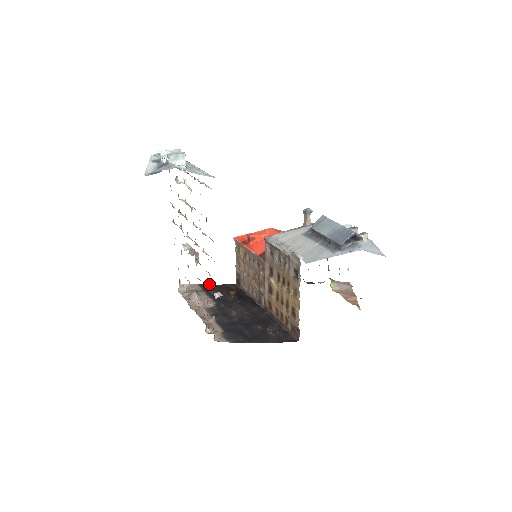
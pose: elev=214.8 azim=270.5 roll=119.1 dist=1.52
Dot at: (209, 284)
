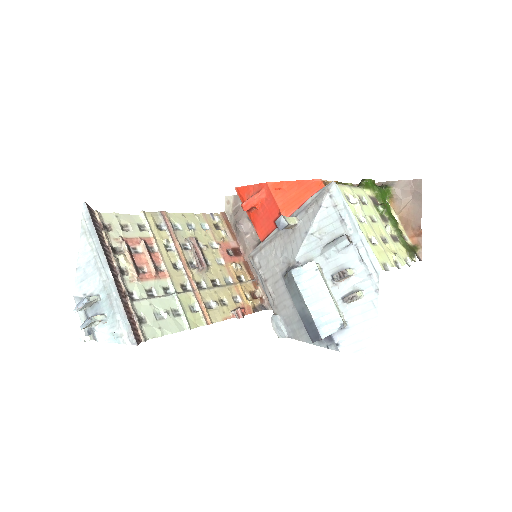
Dot at: occluded
